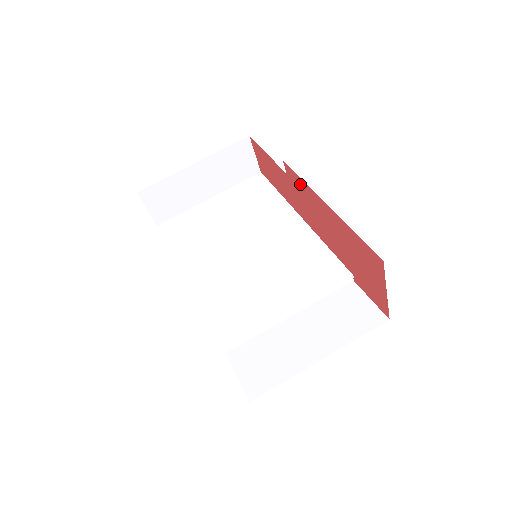
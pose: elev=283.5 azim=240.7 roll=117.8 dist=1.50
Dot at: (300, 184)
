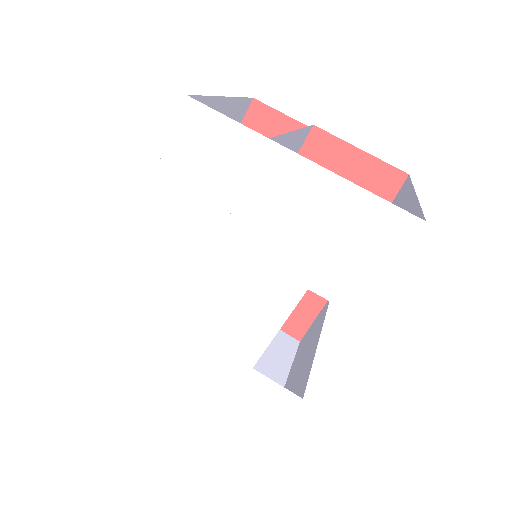
Dot at: occluded
